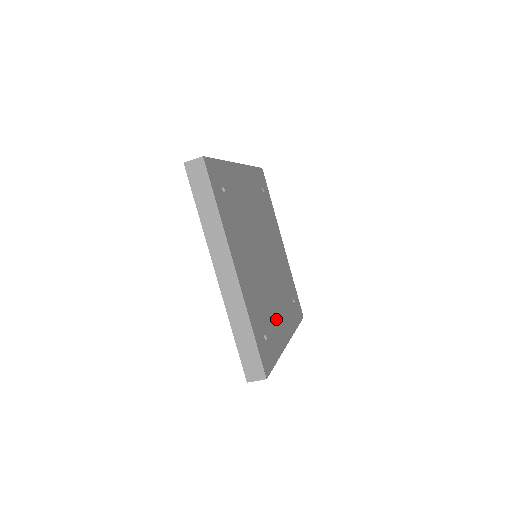
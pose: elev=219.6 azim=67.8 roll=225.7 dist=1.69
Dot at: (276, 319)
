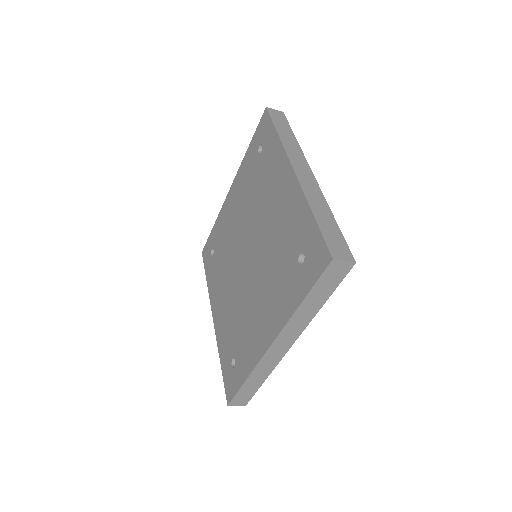
Dot at: occluded
